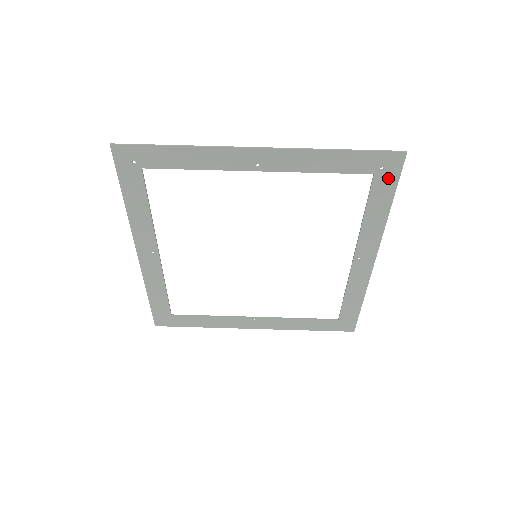
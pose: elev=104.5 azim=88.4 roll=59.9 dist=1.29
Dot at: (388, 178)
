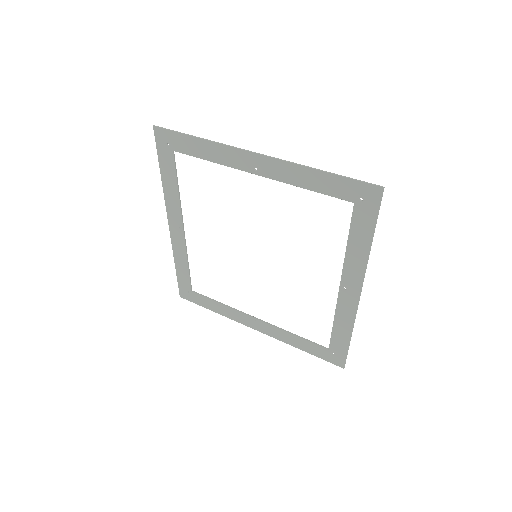
Dot at: (367, 210)
